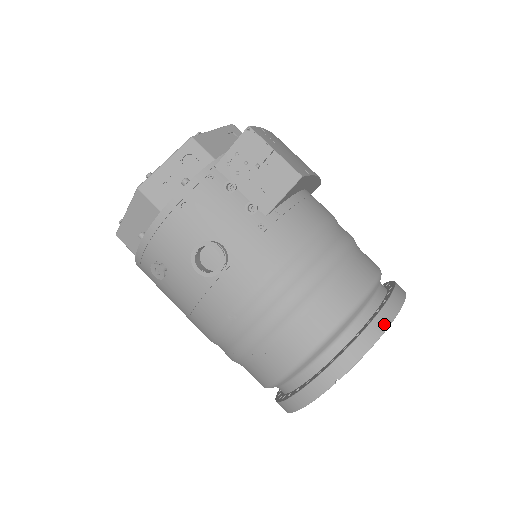
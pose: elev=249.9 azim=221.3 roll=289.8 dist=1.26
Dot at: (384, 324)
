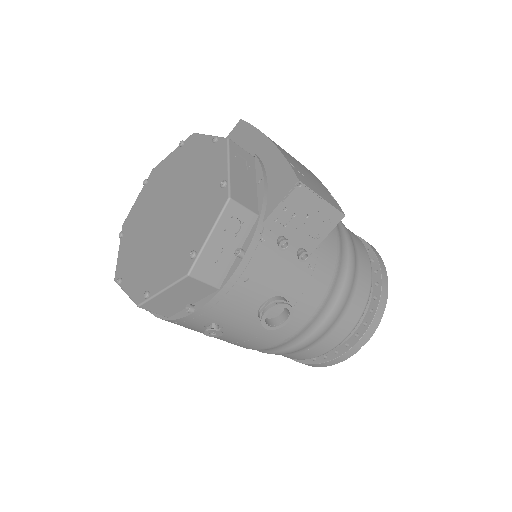
Dot at: (386, 295)
